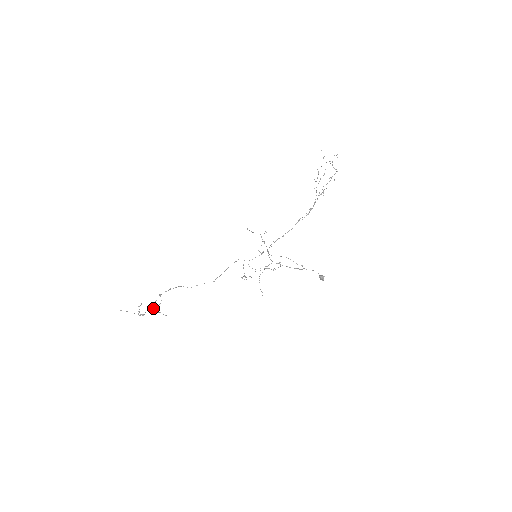
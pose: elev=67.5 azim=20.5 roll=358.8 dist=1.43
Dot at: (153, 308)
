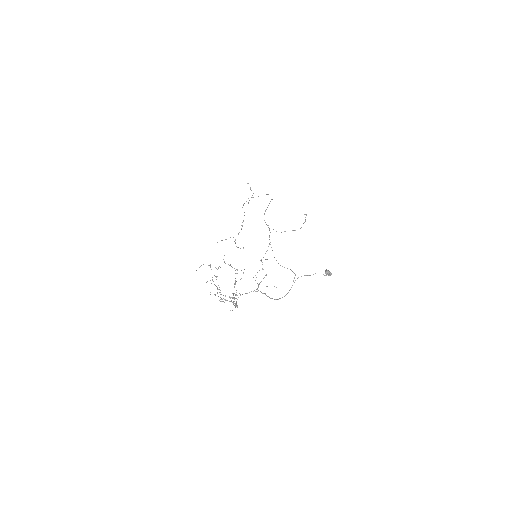
Dot at: (235, 239)
